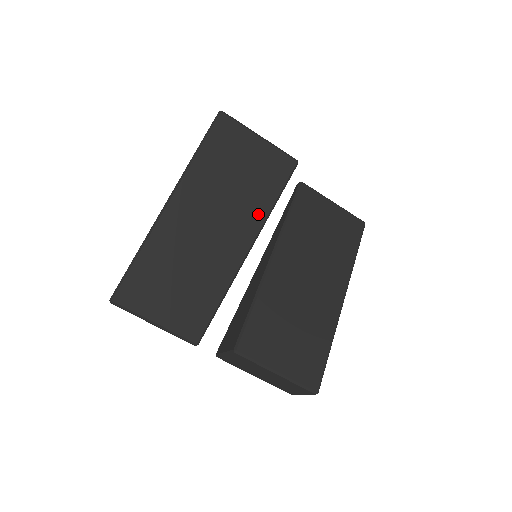
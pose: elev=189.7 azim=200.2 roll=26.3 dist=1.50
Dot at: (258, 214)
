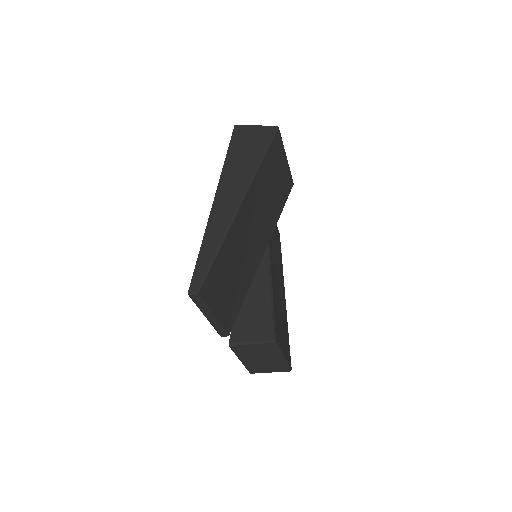
Dot at: (274, 222)
